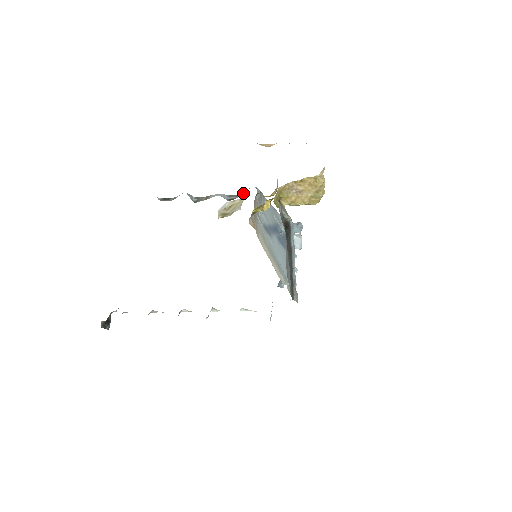
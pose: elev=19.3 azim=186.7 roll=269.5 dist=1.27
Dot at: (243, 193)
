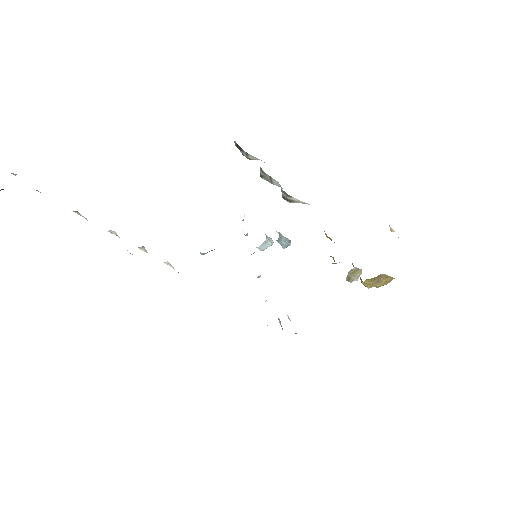
Dot at: (295, 199)
